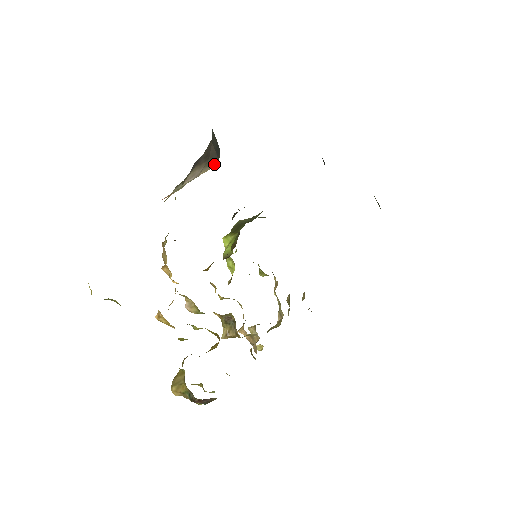
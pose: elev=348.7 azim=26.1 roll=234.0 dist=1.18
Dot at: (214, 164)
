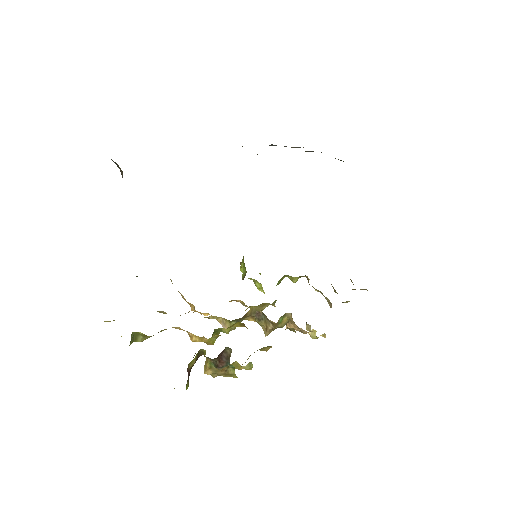
Dot at: occluded
